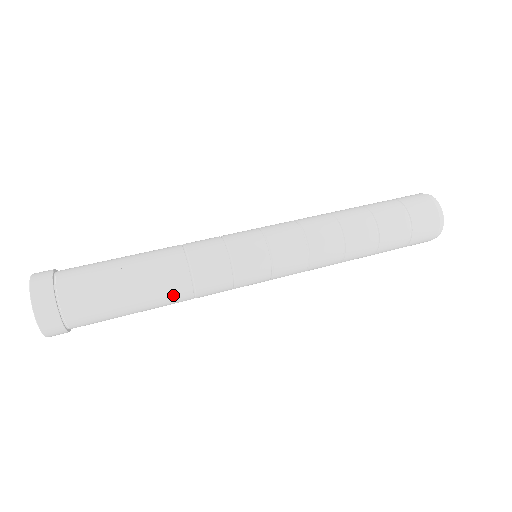
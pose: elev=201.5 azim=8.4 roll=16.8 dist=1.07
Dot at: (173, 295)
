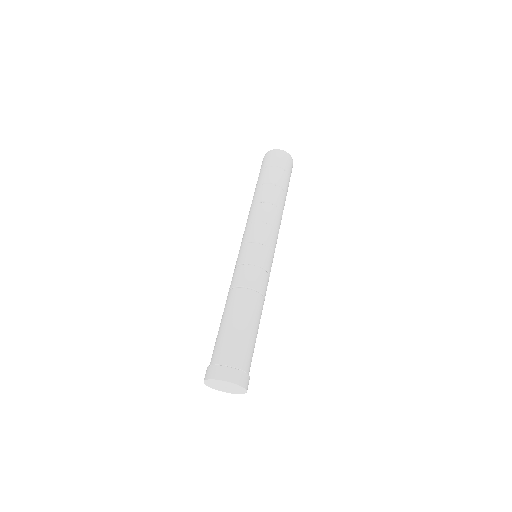
Dot at: (252, 303)
